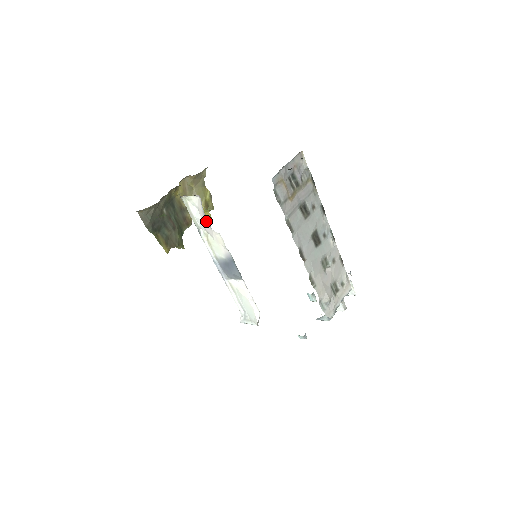
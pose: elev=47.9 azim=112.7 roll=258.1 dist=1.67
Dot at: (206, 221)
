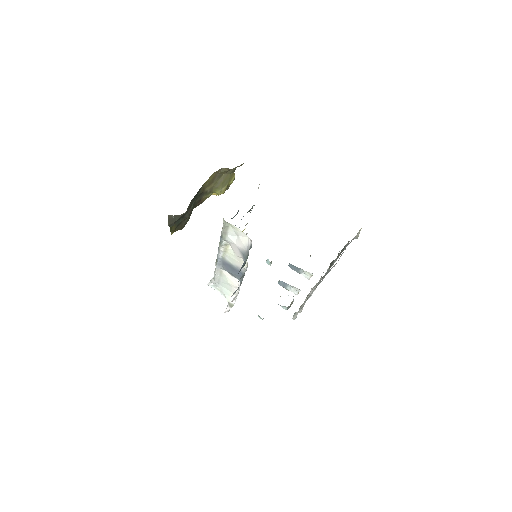
Dot at: (242, 252)
